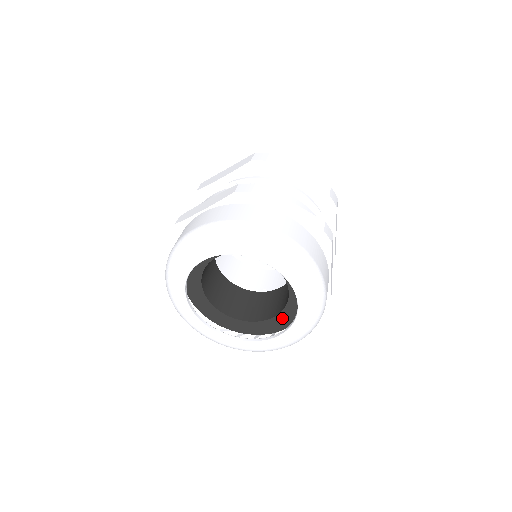
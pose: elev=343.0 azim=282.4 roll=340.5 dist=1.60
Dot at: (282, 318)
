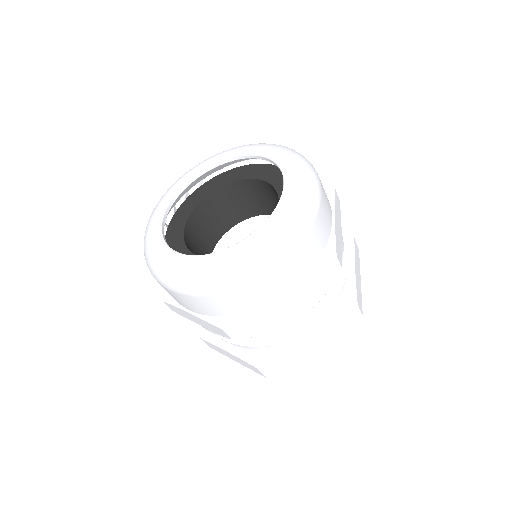
Dot at: occluded
